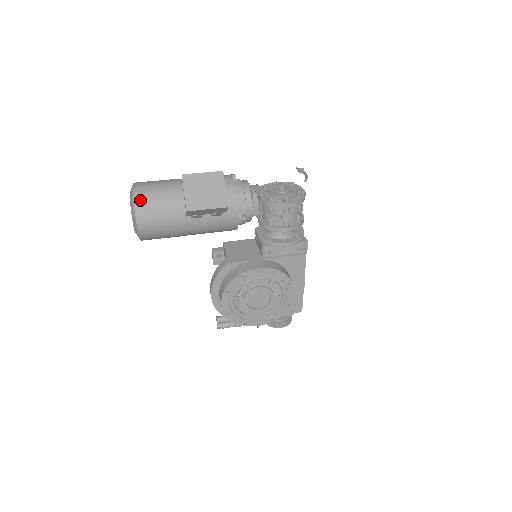
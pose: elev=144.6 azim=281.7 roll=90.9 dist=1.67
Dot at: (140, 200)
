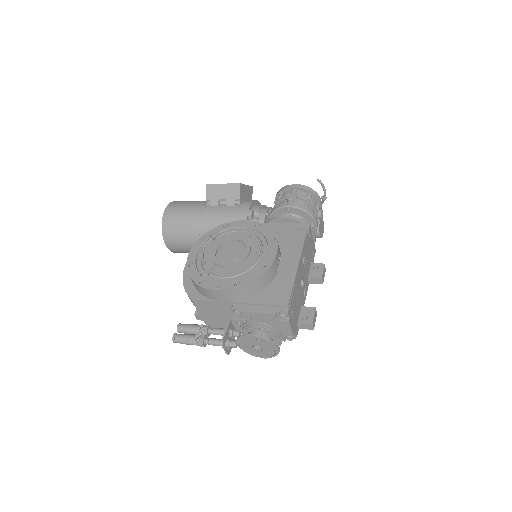
Dot at: occluded
